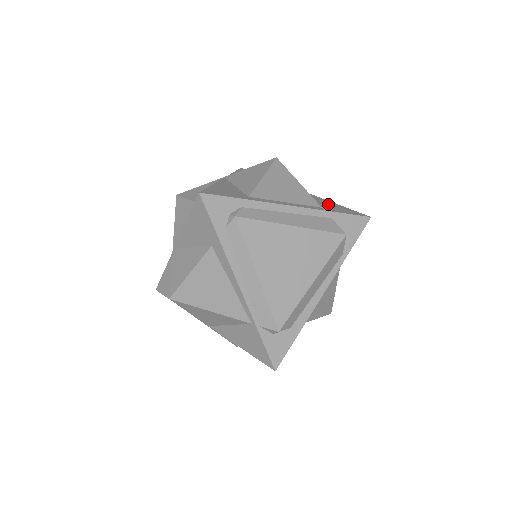
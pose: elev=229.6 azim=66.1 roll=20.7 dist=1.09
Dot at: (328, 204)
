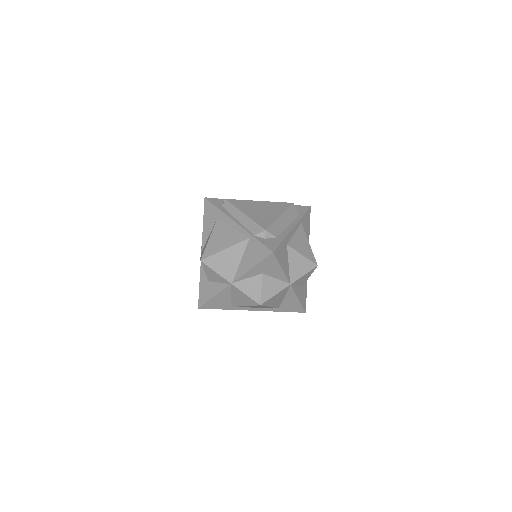
Dot at: occluded
